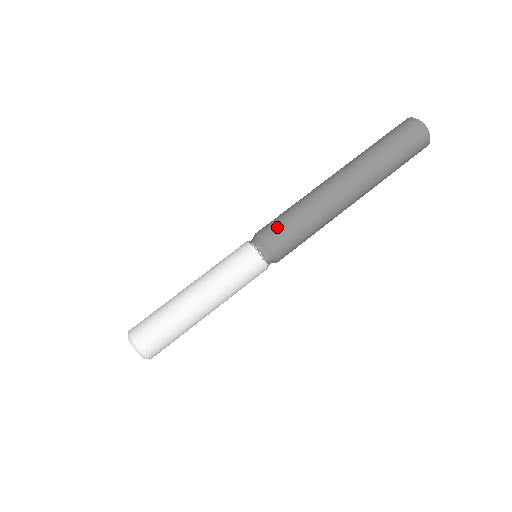
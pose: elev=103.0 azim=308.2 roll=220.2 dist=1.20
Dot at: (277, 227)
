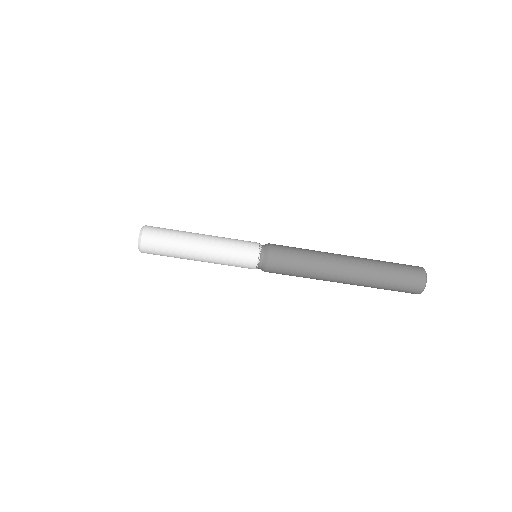
Dot at: (283, 259)
